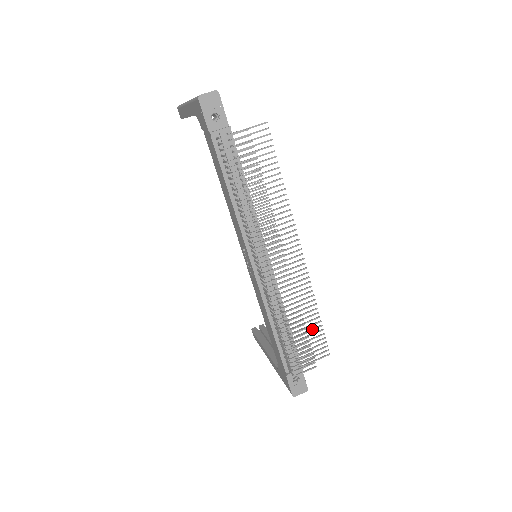
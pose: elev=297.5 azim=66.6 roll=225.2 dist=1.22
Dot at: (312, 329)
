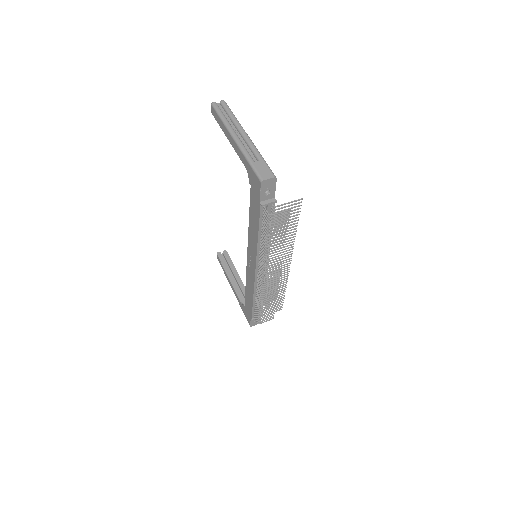
Dot at: (278, 299)
